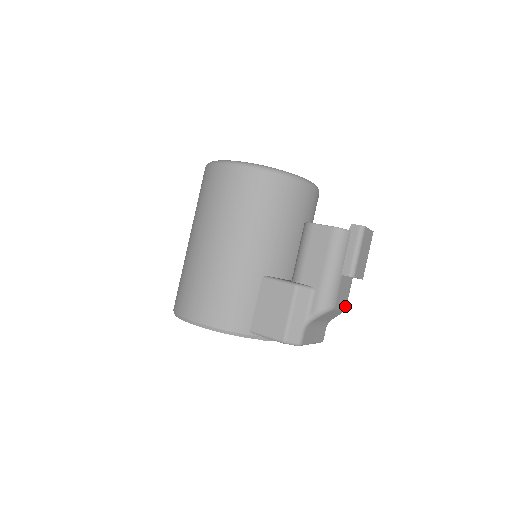
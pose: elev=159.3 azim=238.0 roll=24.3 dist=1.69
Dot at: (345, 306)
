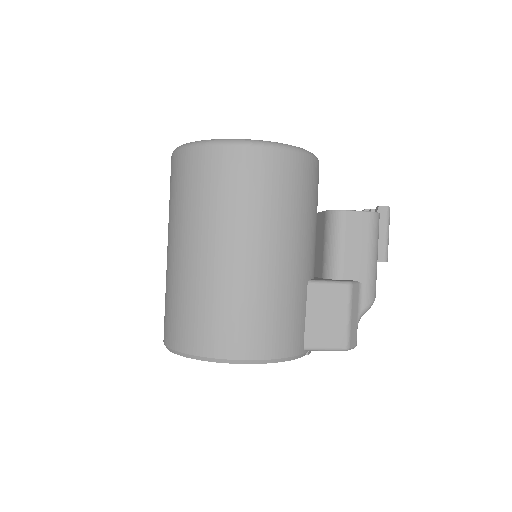
Dot at: occluded
